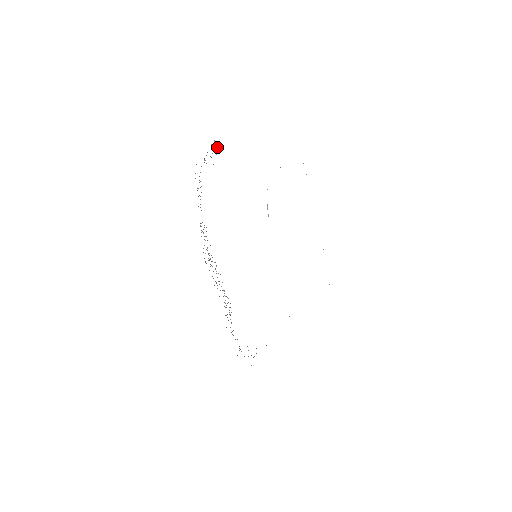
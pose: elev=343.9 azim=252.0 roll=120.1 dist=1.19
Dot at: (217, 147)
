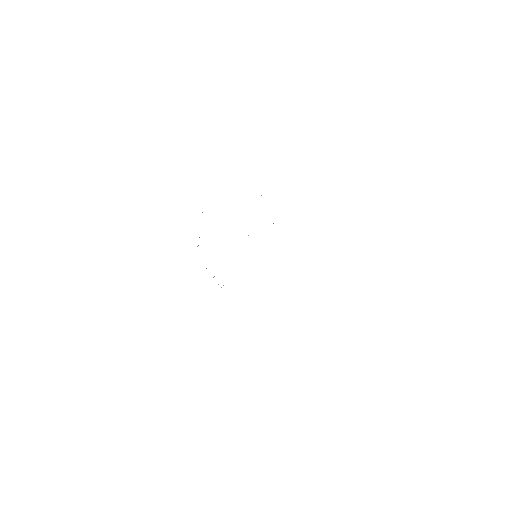
Dot at: occluded
